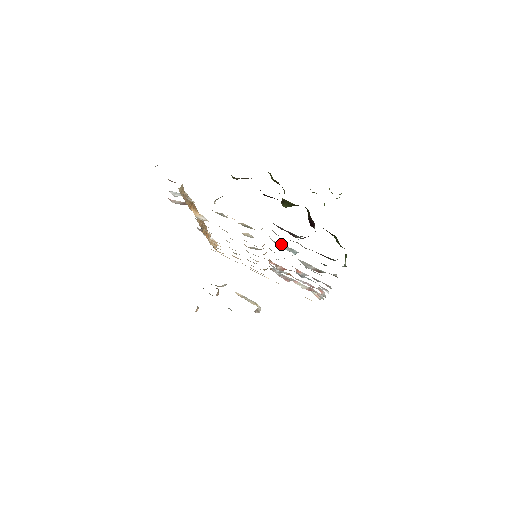
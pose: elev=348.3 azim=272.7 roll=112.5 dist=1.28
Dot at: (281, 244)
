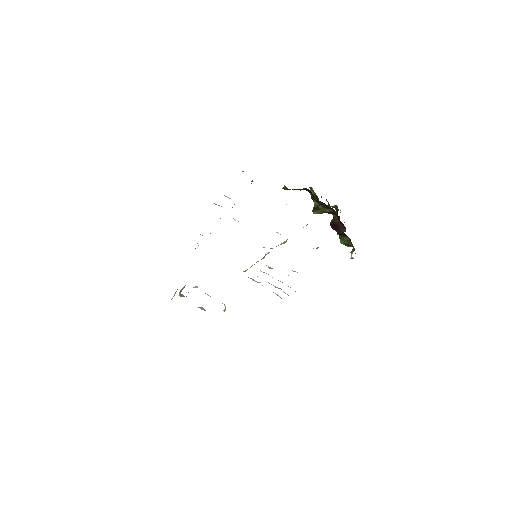
Dot at: occluded
